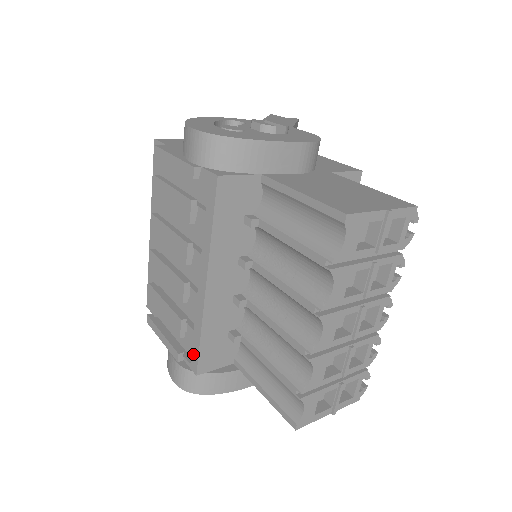
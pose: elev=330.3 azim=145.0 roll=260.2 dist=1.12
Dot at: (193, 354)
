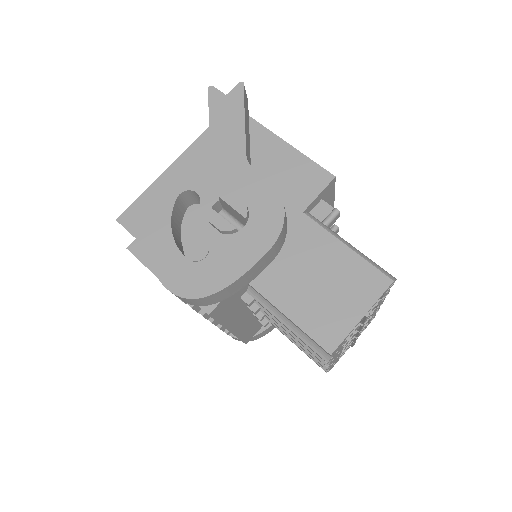
Dot at: occluded
